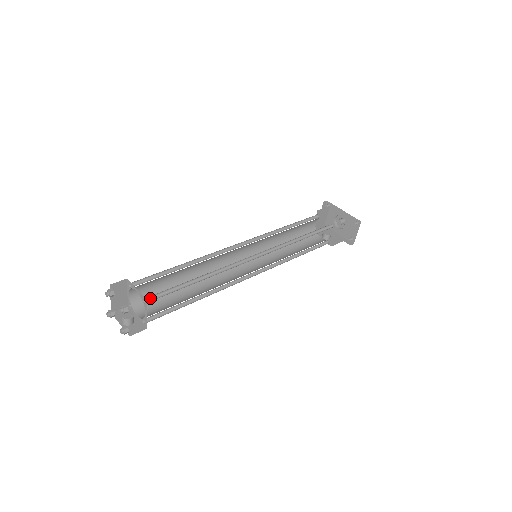
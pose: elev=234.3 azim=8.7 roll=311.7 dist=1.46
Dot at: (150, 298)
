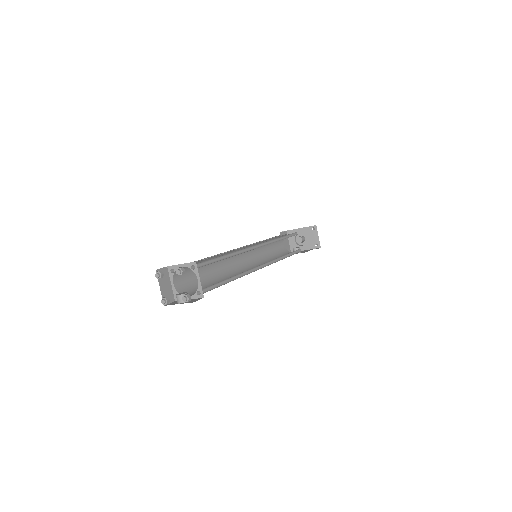
Dot at: occluded
